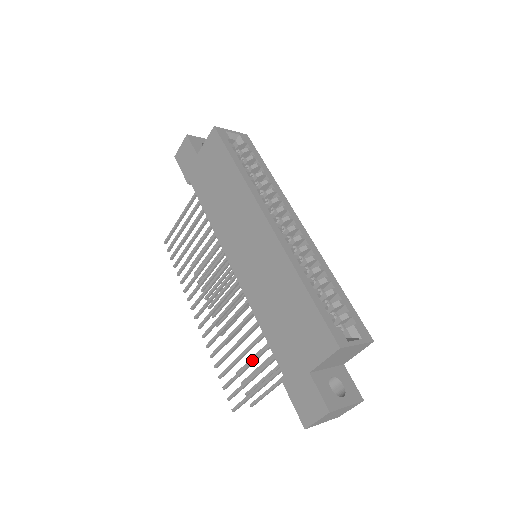
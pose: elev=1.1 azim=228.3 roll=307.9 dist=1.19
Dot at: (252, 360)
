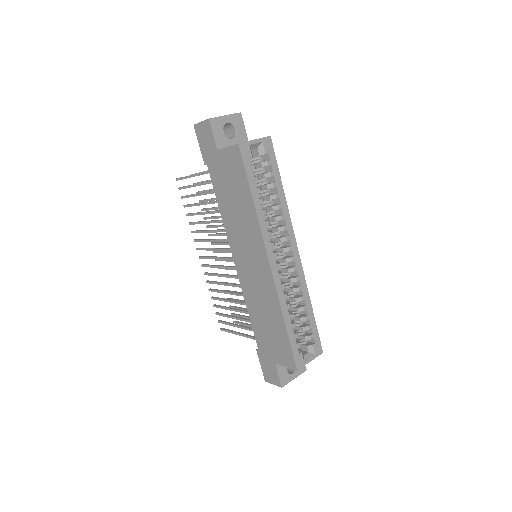
Dot at: (239, 319)
